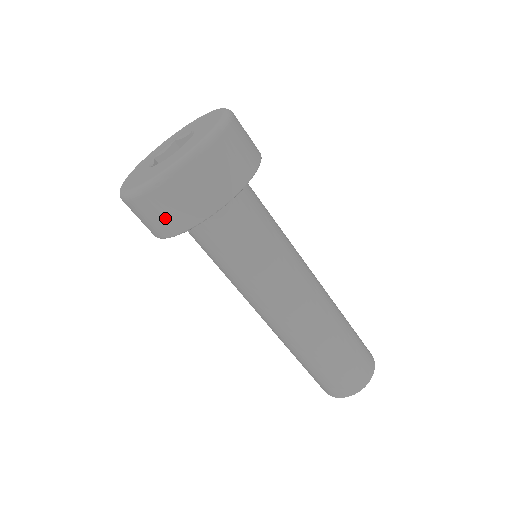
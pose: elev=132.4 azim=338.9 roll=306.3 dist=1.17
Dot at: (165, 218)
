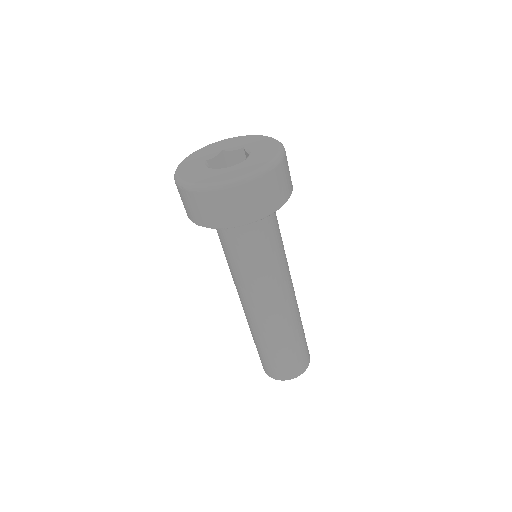
Dot at: (184, 204)
